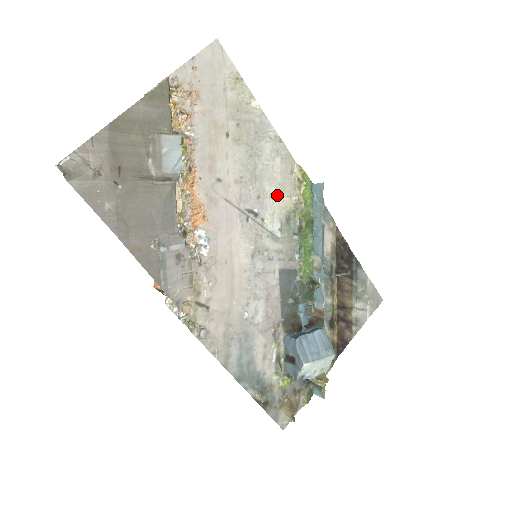
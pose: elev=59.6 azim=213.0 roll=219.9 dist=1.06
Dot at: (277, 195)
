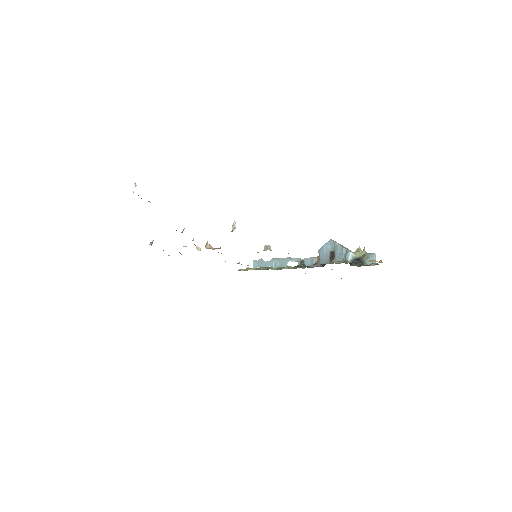
Dot at: occluded
